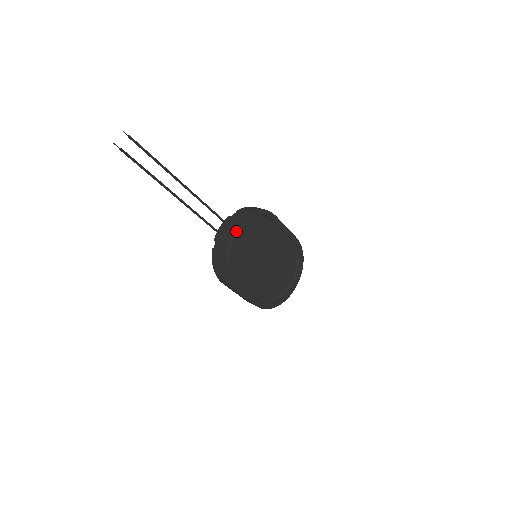
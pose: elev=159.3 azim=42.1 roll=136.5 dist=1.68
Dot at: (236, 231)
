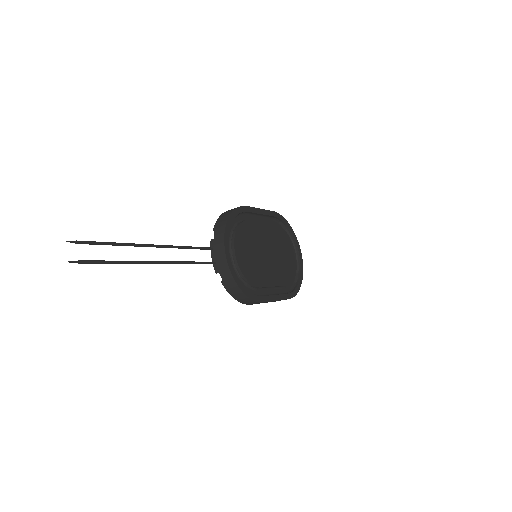
Dot at: (229, 249)
